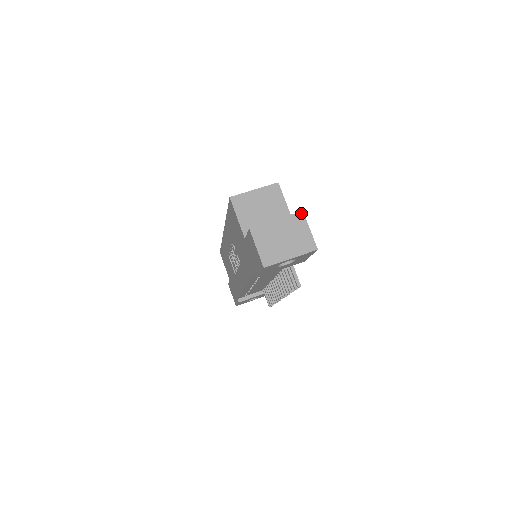
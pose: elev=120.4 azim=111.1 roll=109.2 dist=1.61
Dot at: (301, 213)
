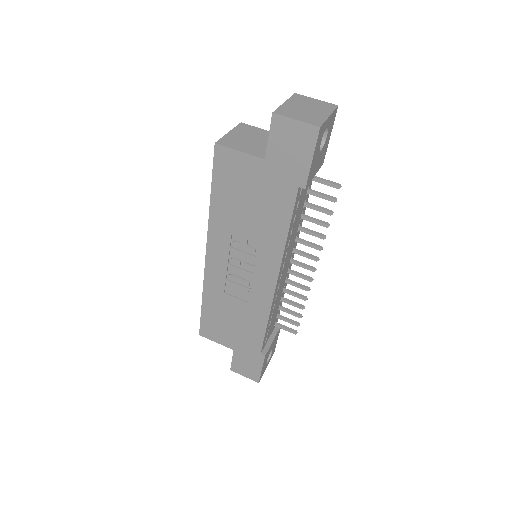
Dot at: (296, 94)
